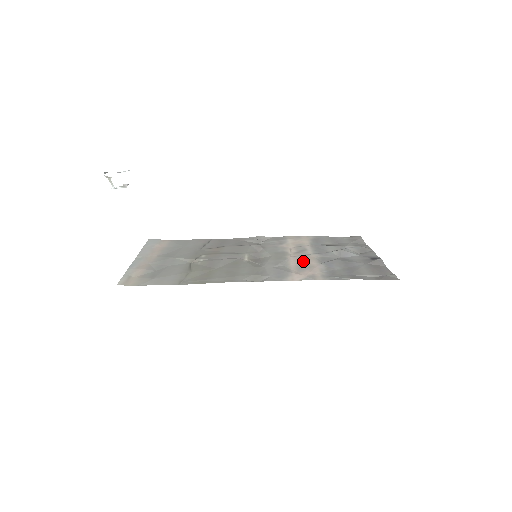
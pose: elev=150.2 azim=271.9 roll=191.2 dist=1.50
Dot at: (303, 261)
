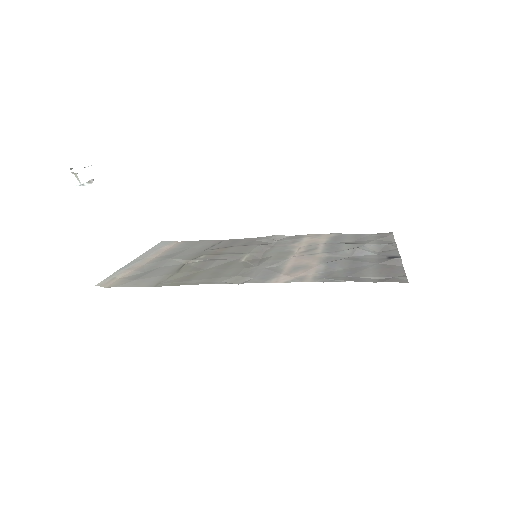
Dot at: (303, 261)
